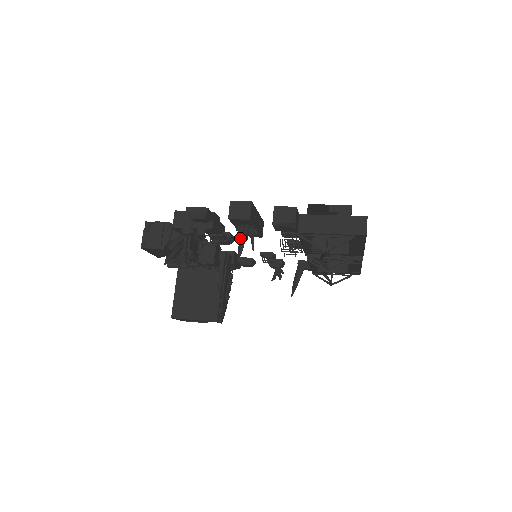
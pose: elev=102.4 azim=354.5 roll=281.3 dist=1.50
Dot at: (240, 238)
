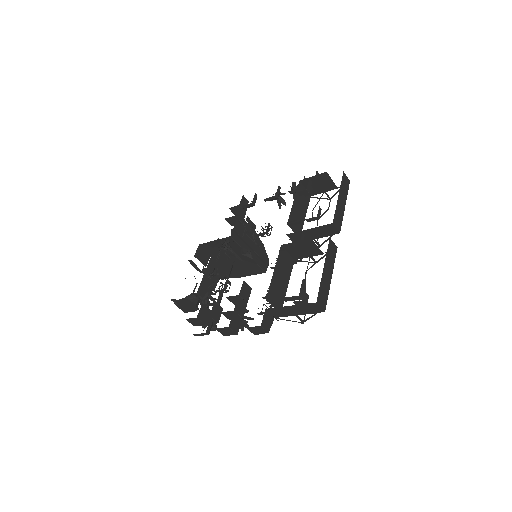
Dot at: occluded
